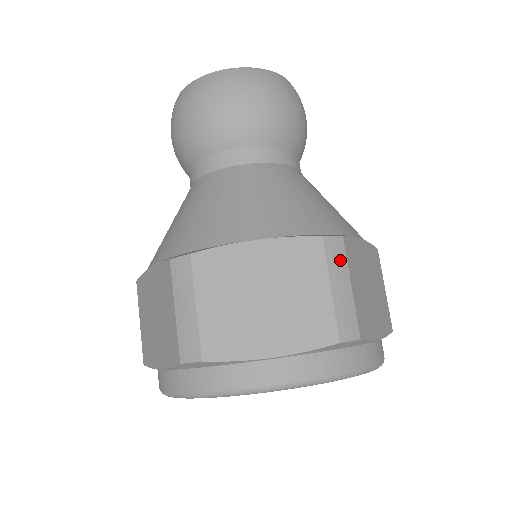
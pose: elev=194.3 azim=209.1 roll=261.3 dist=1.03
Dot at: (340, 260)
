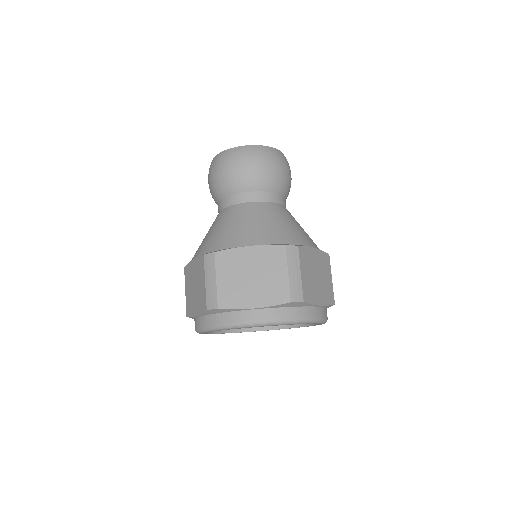
Dot at: occluded
